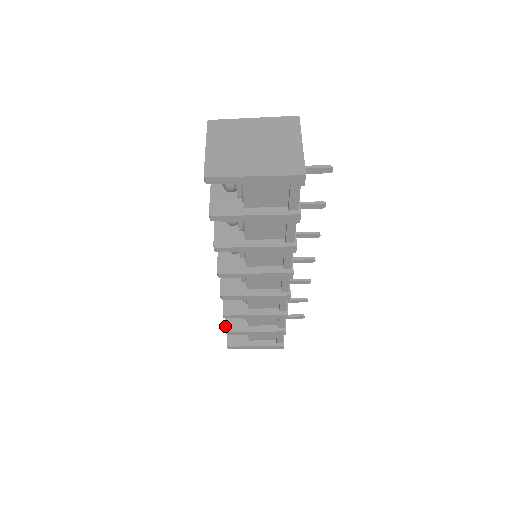
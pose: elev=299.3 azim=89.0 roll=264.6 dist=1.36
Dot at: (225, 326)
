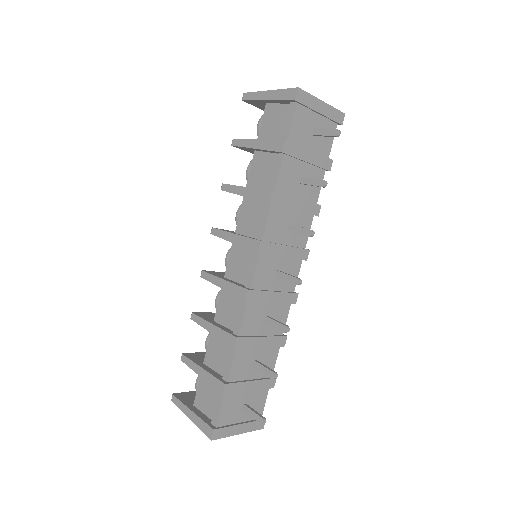
Dot at: (188, 353)
